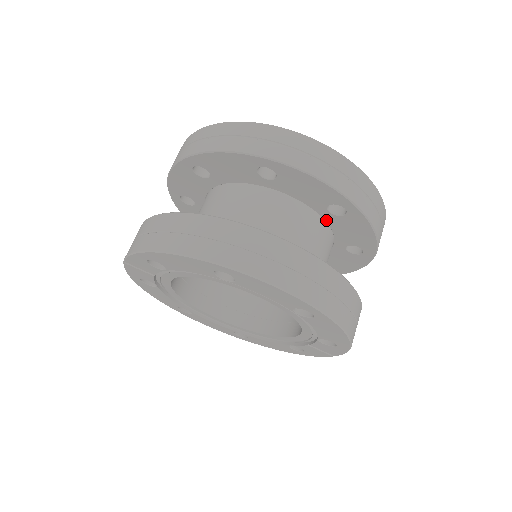
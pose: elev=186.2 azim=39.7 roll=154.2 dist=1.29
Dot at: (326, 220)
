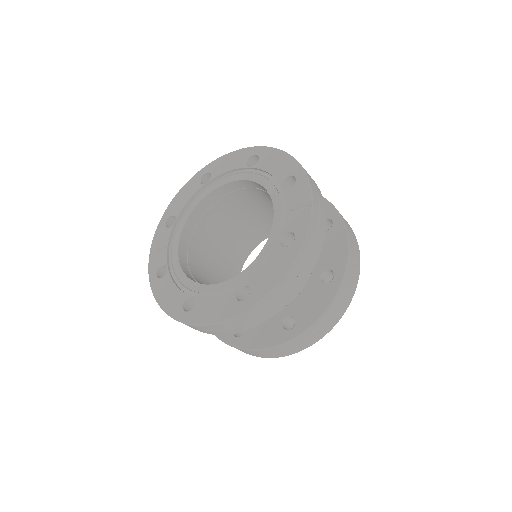
Dot at: occluded
